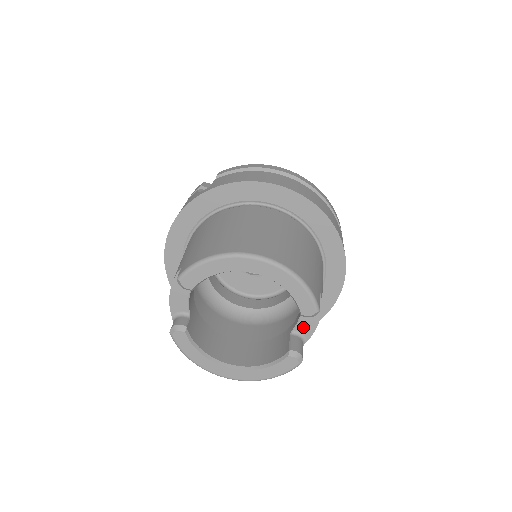
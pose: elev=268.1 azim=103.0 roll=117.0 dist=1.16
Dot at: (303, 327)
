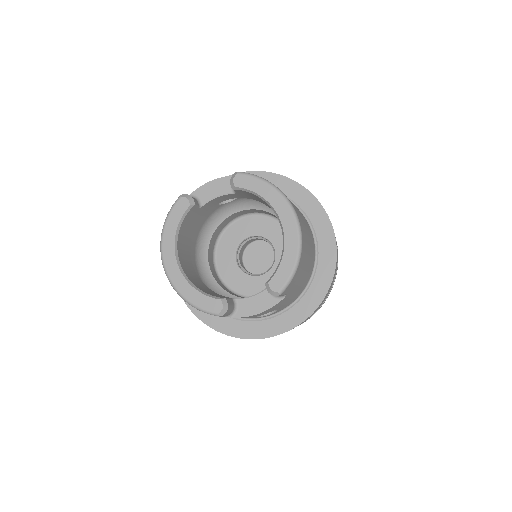
Dot at: (245, 305)
